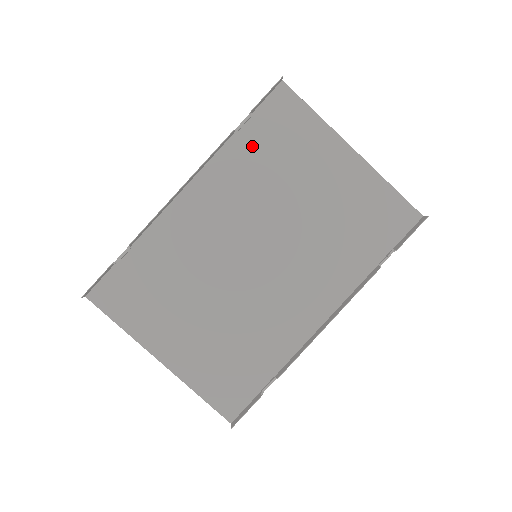
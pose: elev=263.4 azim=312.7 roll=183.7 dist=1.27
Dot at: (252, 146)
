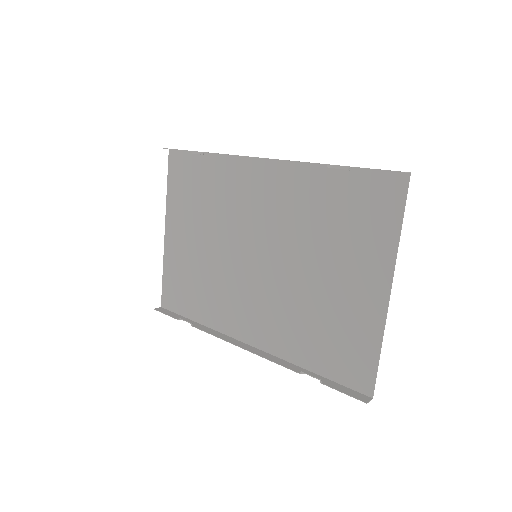
Dot at: (332, 190)
